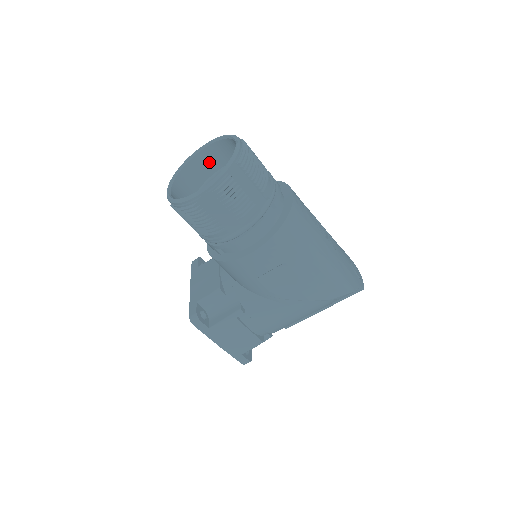
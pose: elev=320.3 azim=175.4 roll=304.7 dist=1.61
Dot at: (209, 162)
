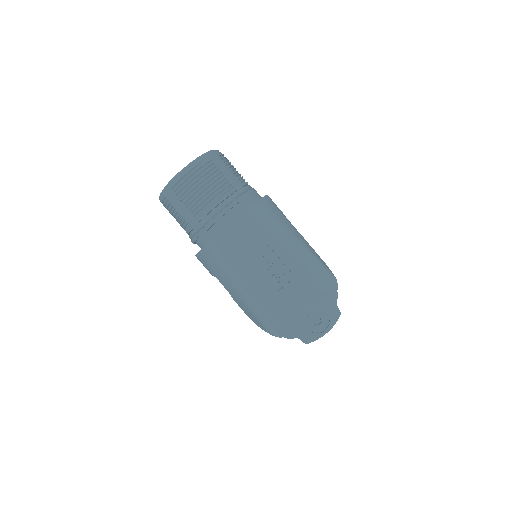
Dot at: occluded
